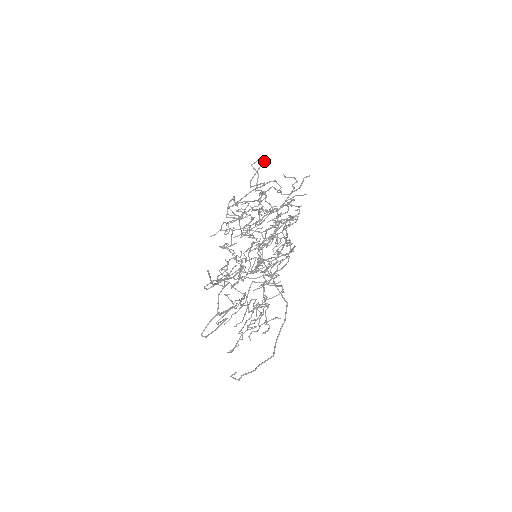
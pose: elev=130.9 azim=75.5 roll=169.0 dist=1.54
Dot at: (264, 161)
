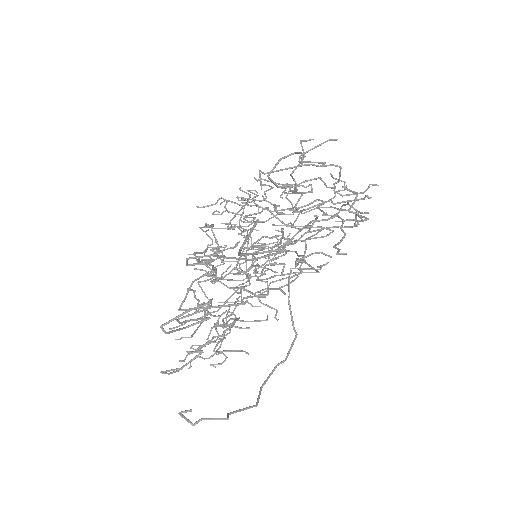
Dot at: occluded
